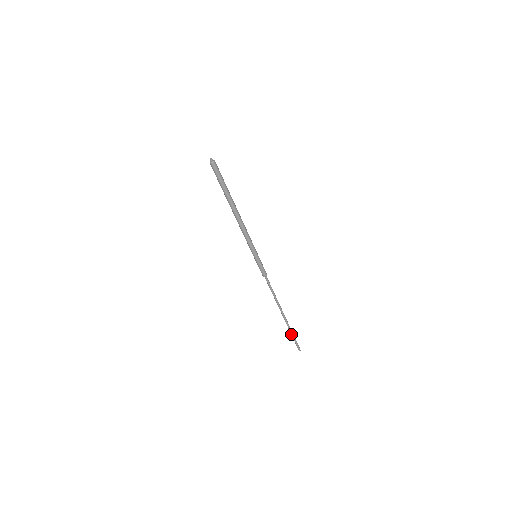
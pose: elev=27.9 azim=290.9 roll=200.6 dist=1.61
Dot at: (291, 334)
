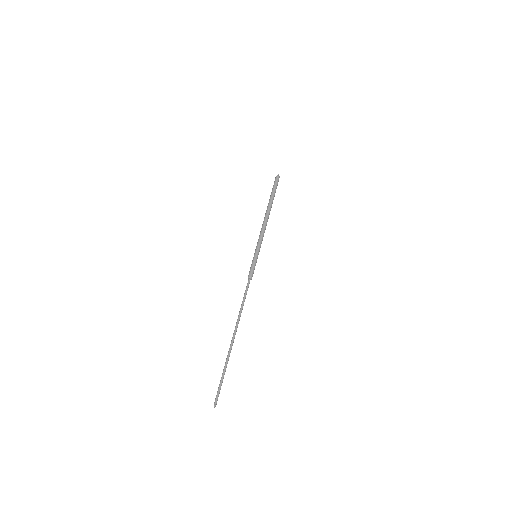
Dot at: (224, 370)
